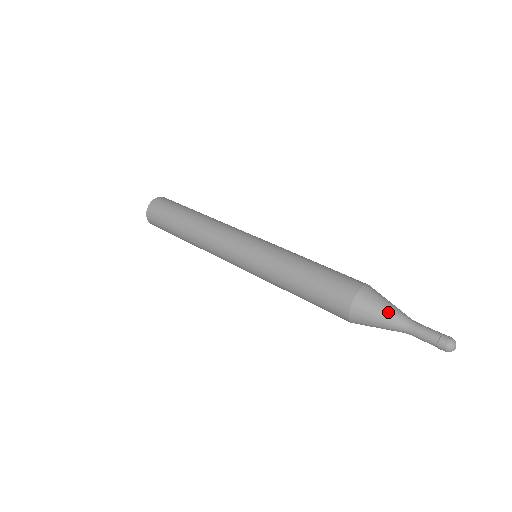
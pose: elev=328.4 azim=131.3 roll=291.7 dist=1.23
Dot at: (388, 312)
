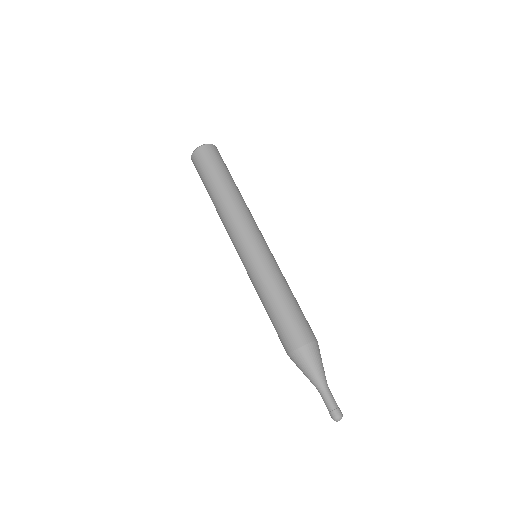
Dot at: (320, 369)
